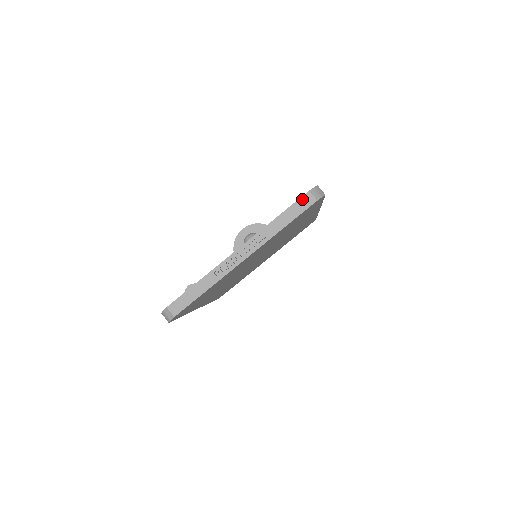
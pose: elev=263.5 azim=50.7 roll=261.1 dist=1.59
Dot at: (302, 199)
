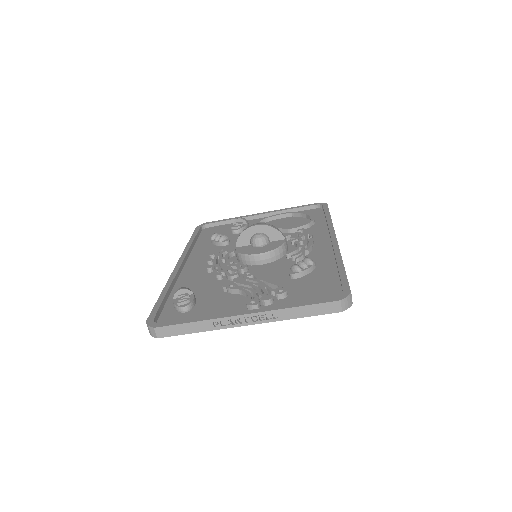
Dot at: (330, 304)
